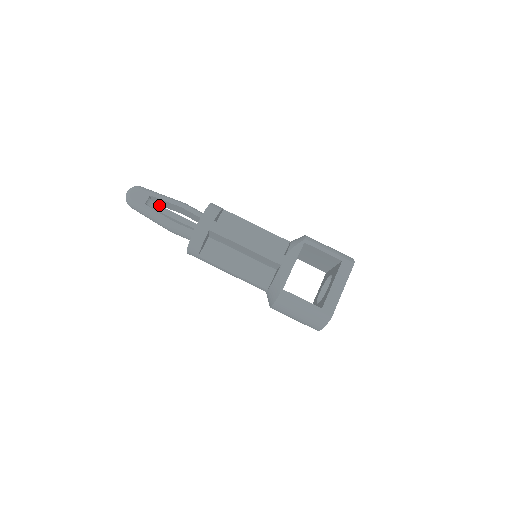
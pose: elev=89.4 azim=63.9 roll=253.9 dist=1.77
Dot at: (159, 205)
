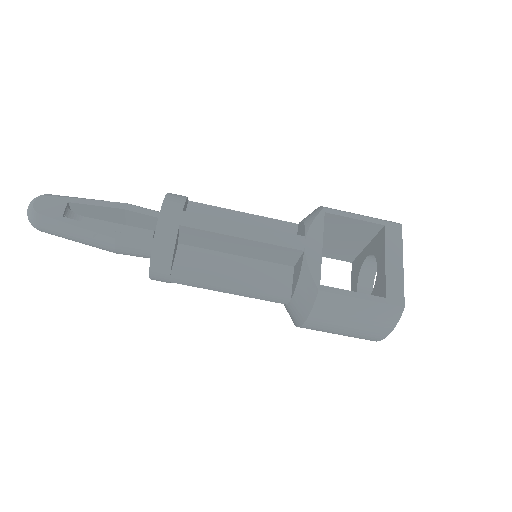
Dot at: (86, 217)
